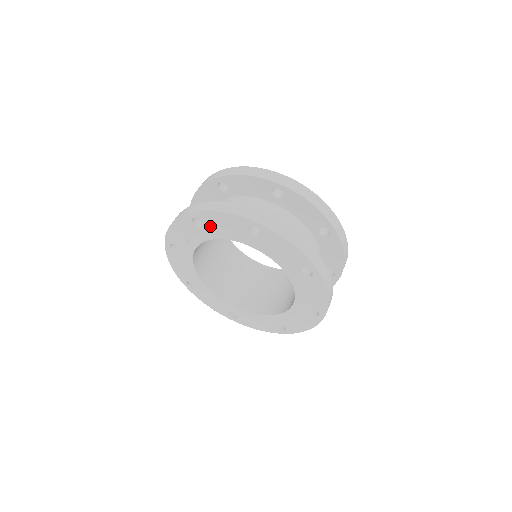
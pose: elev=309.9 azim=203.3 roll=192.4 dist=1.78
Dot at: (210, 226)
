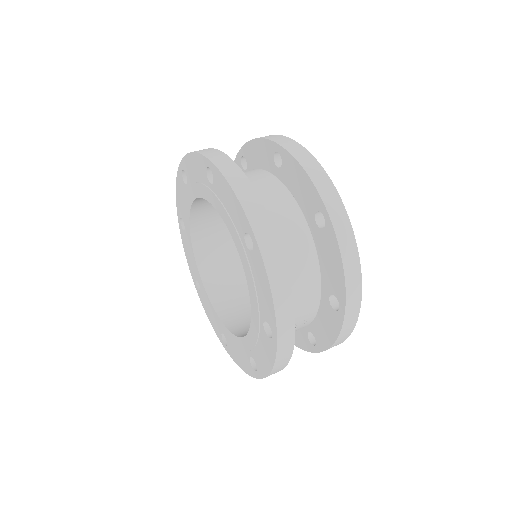
Dot at: (218, 191)
